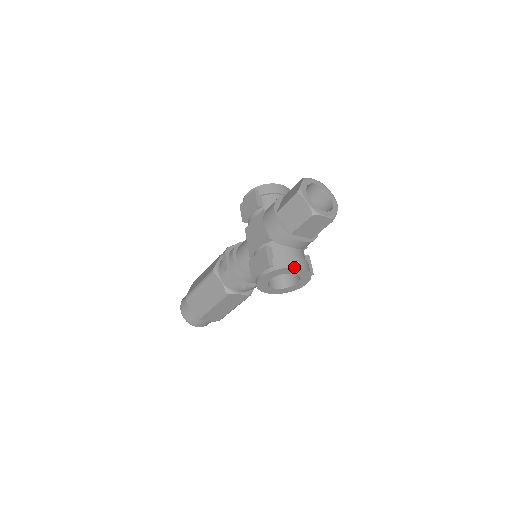
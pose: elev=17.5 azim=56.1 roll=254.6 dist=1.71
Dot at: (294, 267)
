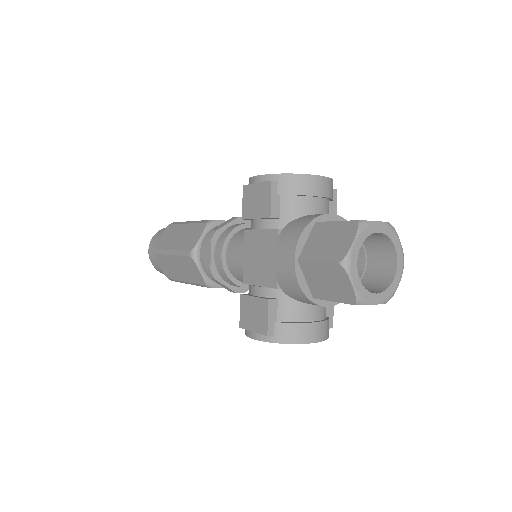
Dot at: (305, 343)
